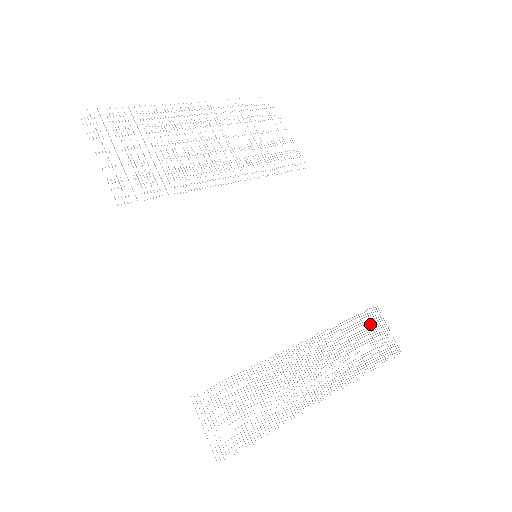
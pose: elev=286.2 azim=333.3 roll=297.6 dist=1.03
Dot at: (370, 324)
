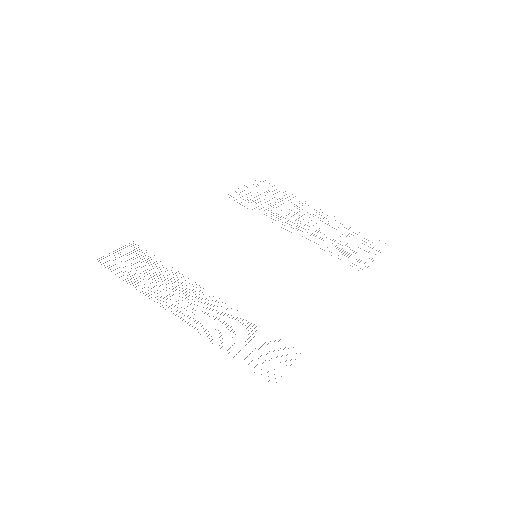
Dot at: occluded
